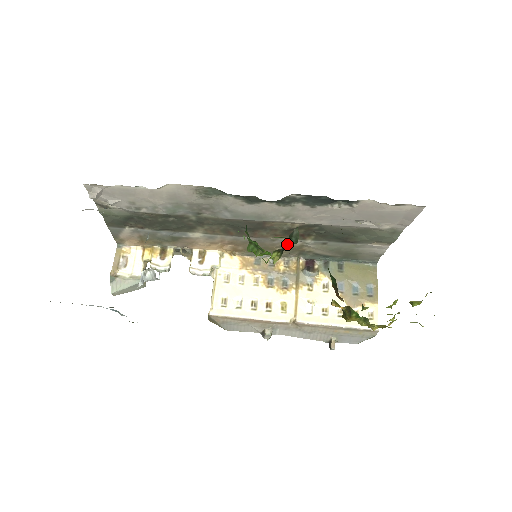
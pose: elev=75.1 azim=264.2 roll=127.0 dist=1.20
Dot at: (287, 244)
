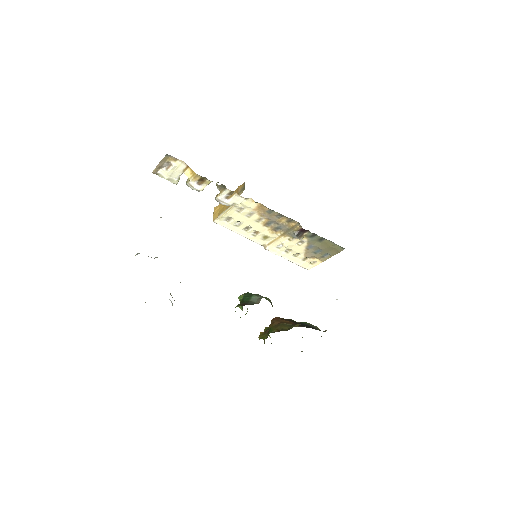
Dot at: occluded
